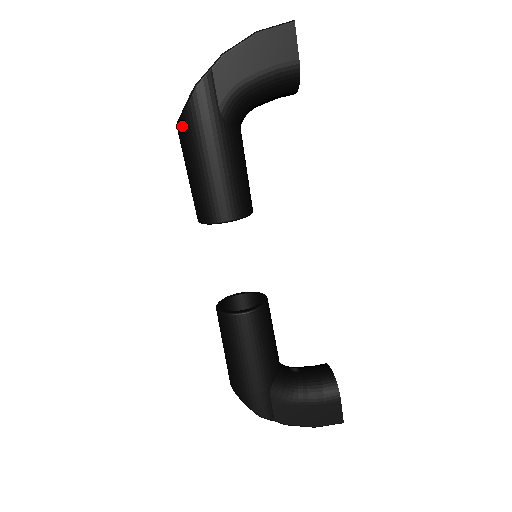
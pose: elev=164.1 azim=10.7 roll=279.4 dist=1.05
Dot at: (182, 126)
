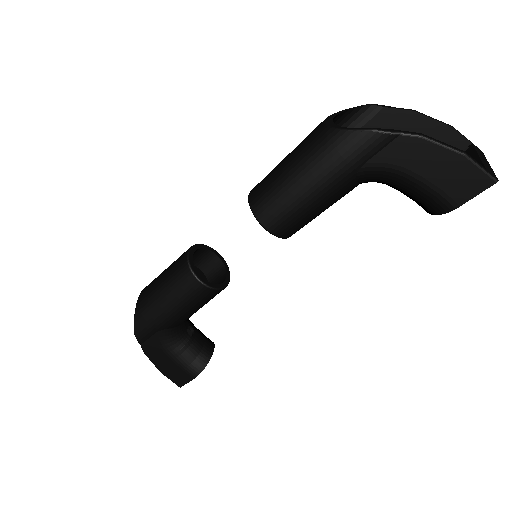
Dot at: (325, 135)
